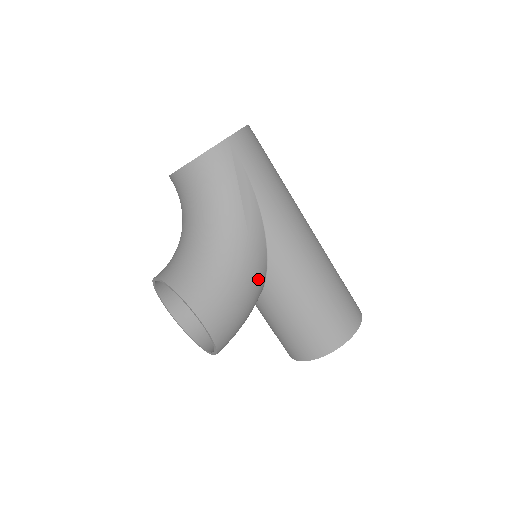
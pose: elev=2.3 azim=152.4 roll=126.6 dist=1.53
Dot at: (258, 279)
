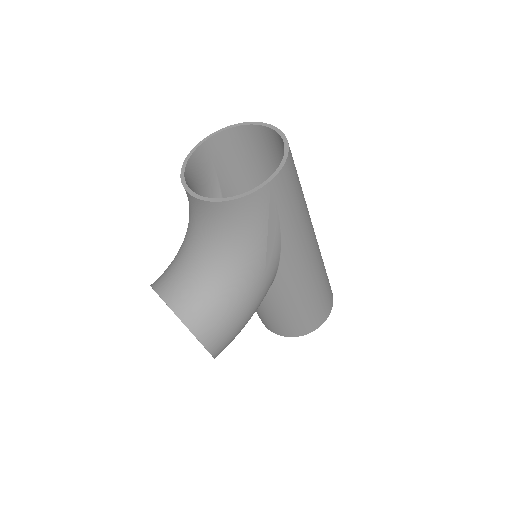
Dot at: occluded
